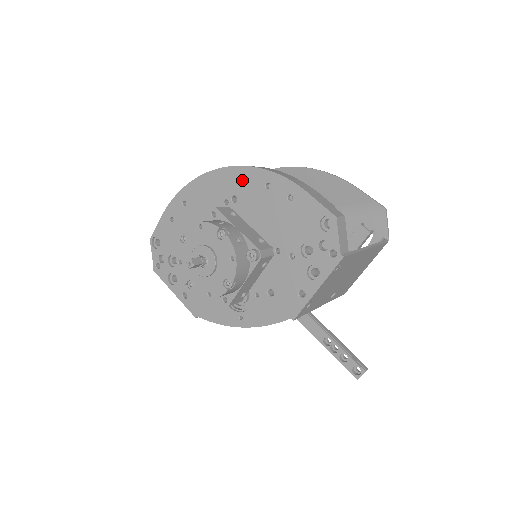
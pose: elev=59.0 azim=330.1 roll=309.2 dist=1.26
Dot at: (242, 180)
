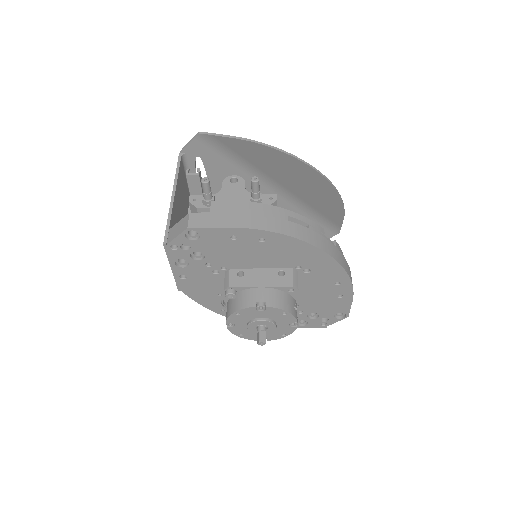
Dot at: (328, 269)
